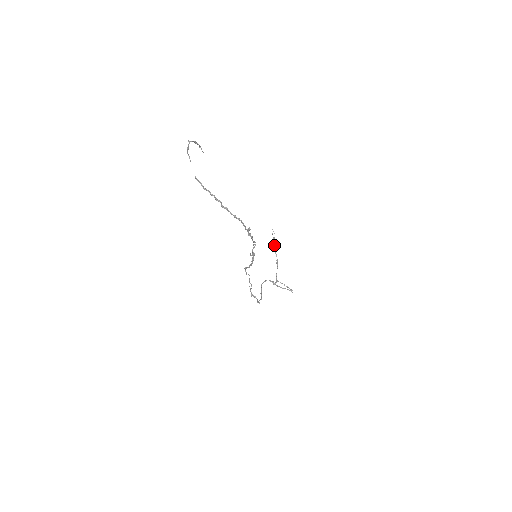
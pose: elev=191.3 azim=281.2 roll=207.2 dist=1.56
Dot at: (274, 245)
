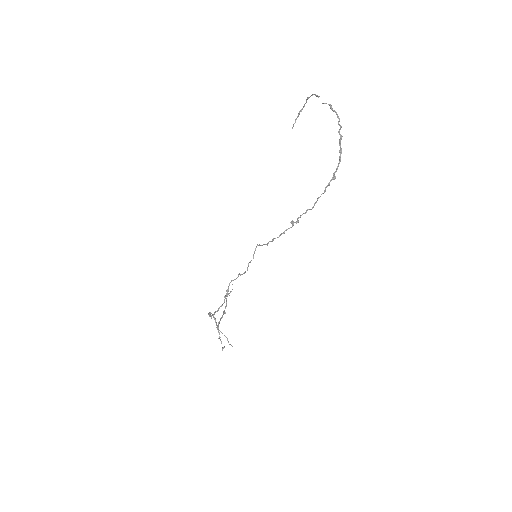
Dot at: occluded
